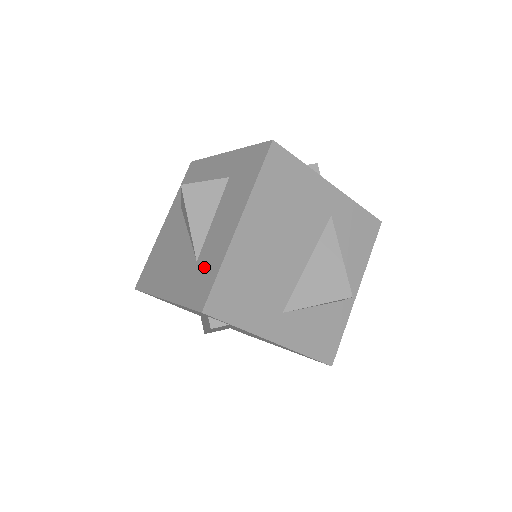
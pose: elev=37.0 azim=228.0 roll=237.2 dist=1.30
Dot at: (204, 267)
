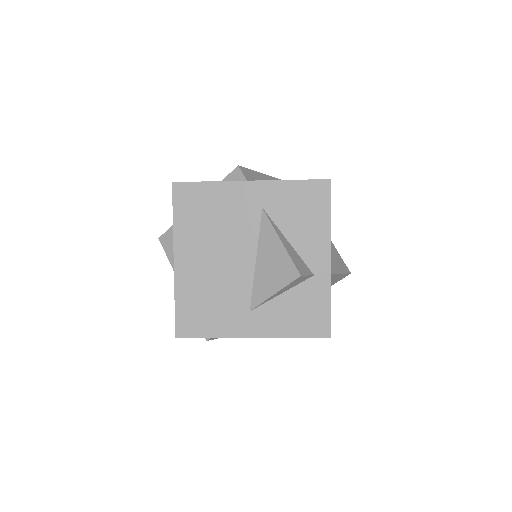
Dot at: occluded
